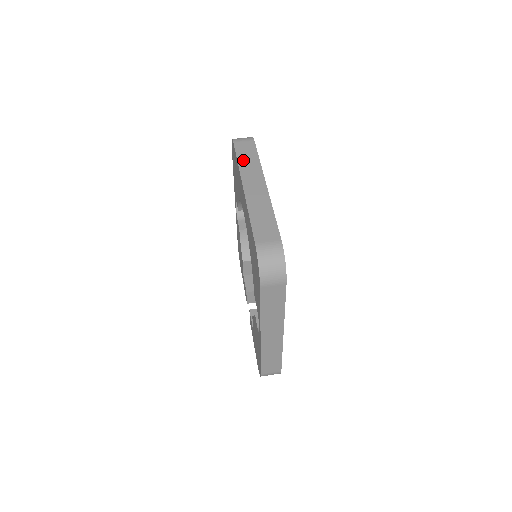
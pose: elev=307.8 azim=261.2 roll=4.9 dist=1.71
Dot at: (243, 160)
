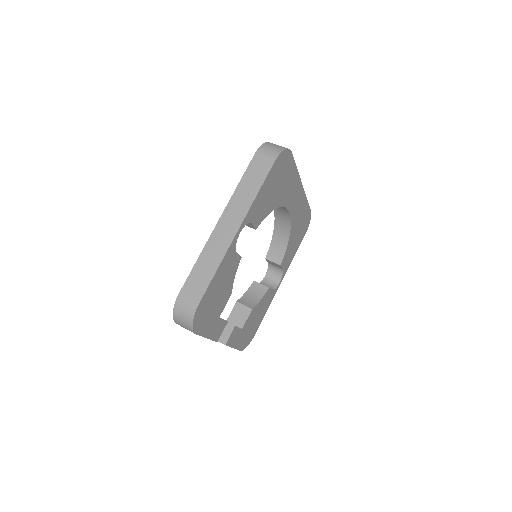
Dot at: occluded
